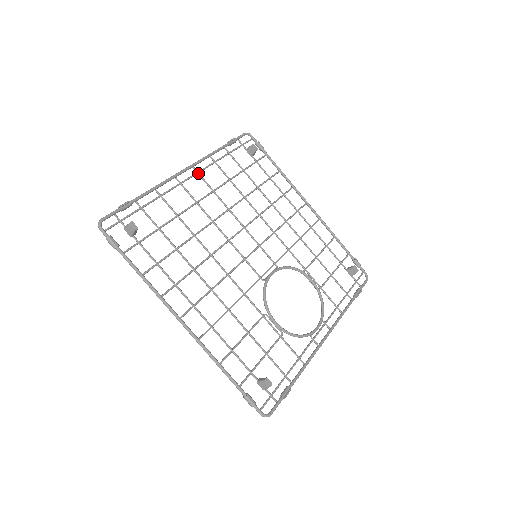
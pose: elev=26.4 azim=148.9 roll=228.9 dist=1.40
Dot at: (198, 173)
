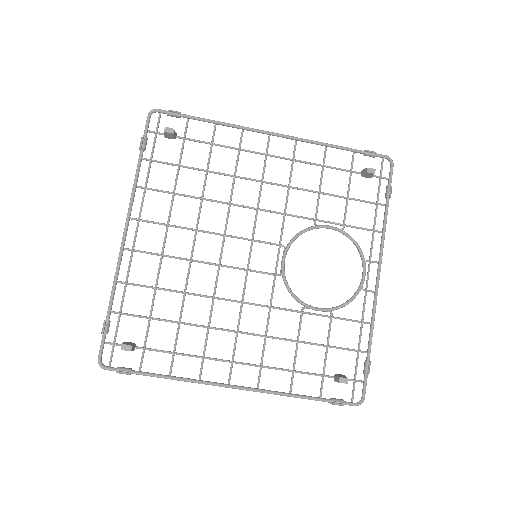
Dot at: (139, 221)
